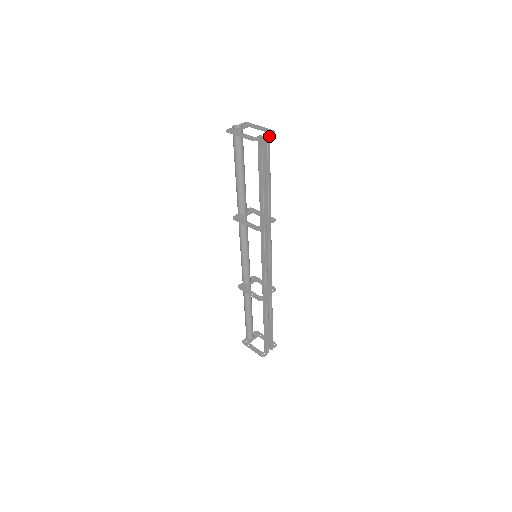
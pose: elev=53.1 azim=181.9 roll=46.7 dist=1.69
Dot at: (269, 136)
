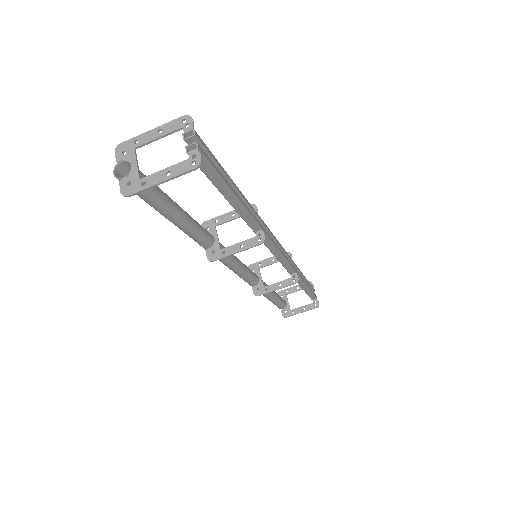
Dot at: (195, 133)
